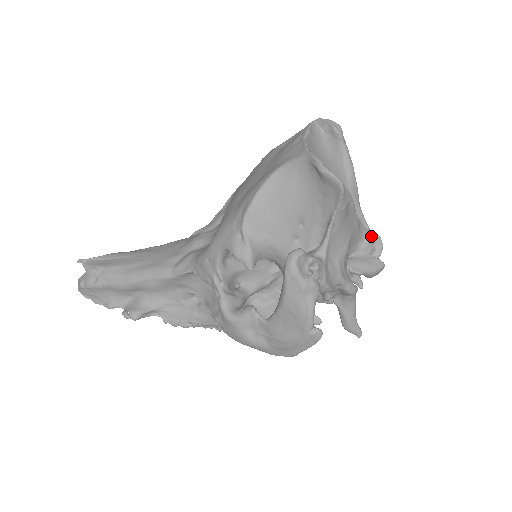
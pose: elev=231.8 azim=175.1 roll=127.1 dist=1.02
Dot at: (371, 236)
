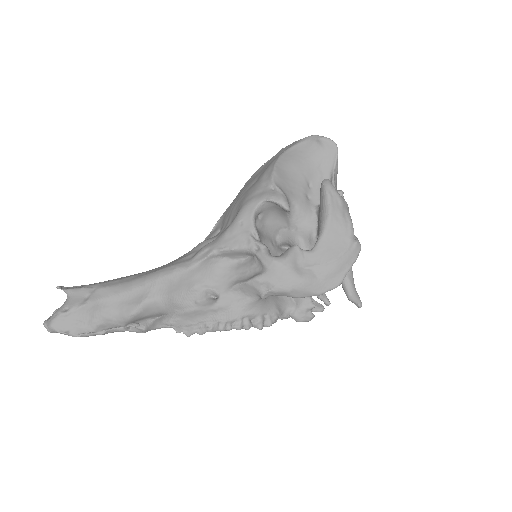
Dot at: occluded
